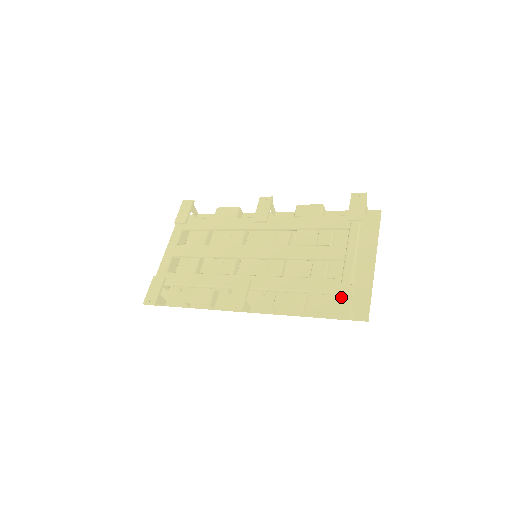
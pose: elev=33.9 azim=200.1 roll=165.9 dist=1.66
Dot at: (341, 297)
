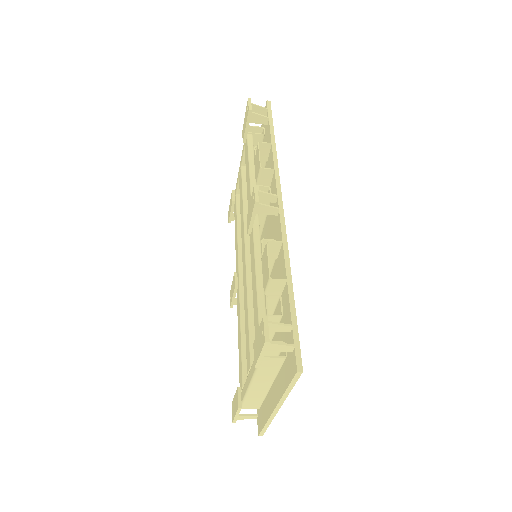
Dot at: (235, 401)
